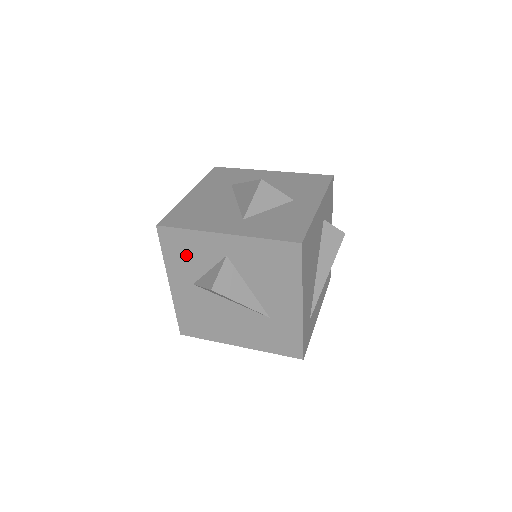
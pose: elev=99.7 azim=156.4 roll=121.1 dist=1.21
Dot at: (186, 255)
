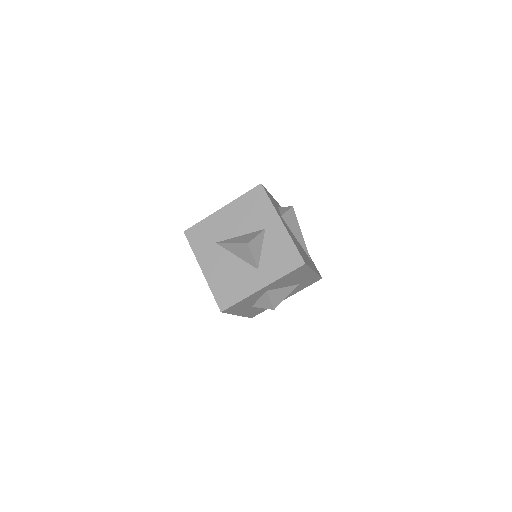
Dot at: (243, 305)
